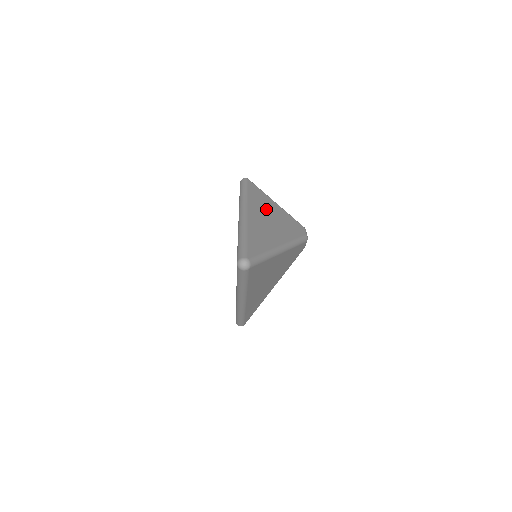
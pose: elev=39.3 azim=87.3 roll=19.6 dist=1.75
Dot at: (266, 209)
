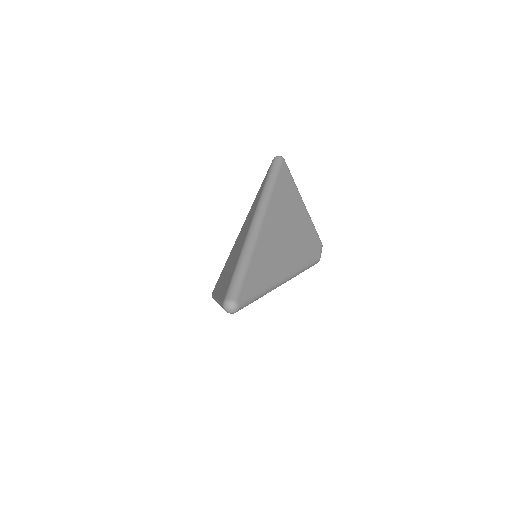
Dot at: (288, 213)
